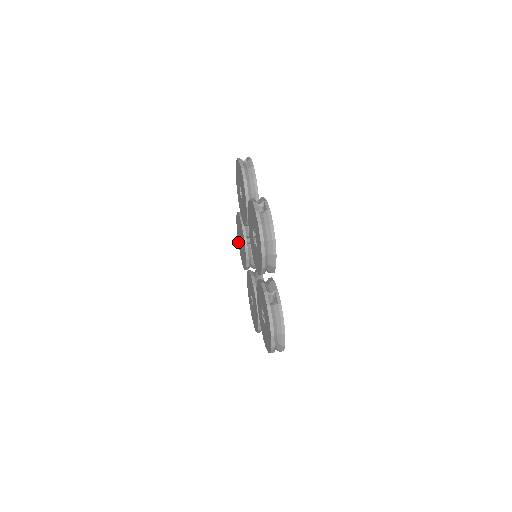
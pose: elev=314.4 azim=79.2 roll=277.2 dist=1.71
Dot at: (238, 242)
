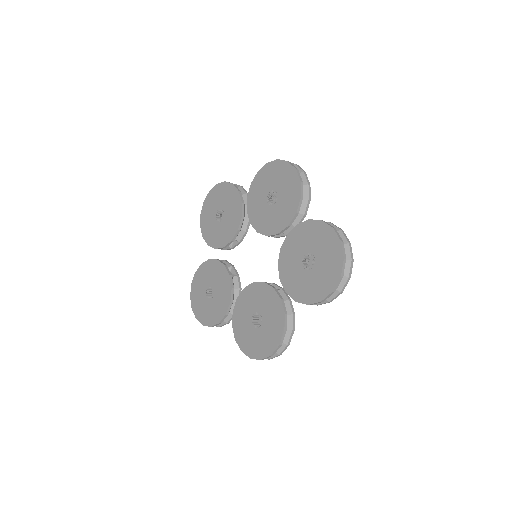
Dot at: (195, 315)
